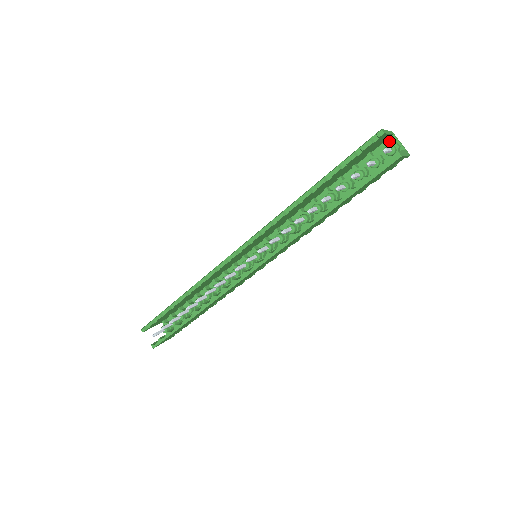
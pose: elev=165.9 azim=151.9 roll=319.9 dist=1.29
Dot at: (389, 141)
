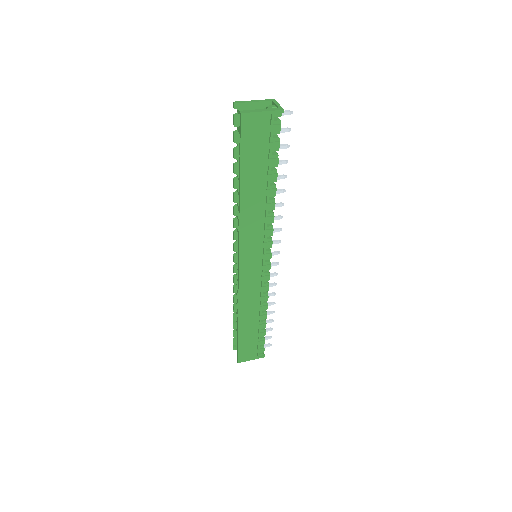
Dot at: occluded
